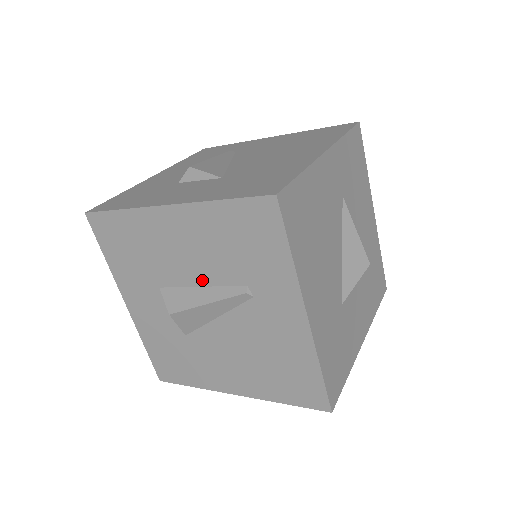
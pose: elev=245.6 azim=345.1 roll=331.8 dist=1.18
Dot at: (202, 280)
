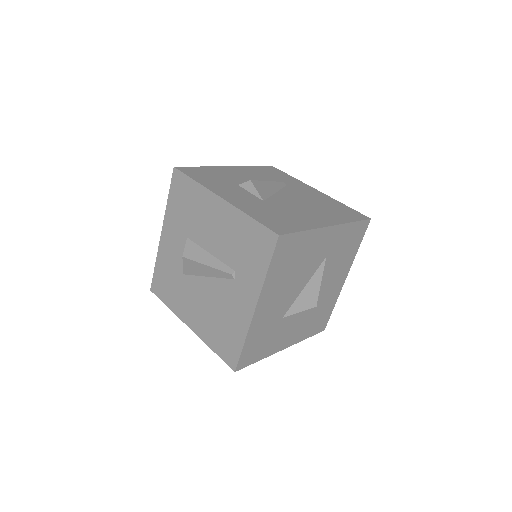
Dot at: (213, 250)
